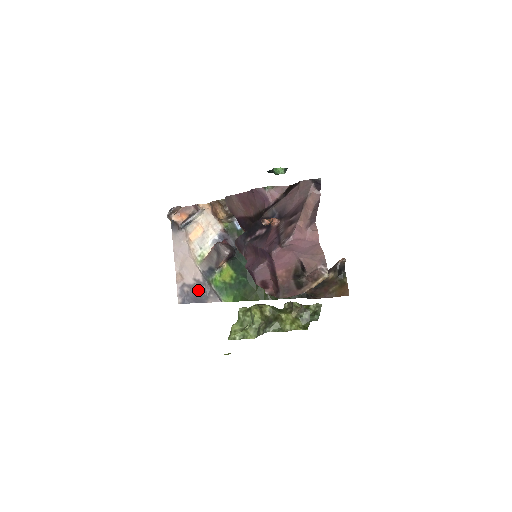
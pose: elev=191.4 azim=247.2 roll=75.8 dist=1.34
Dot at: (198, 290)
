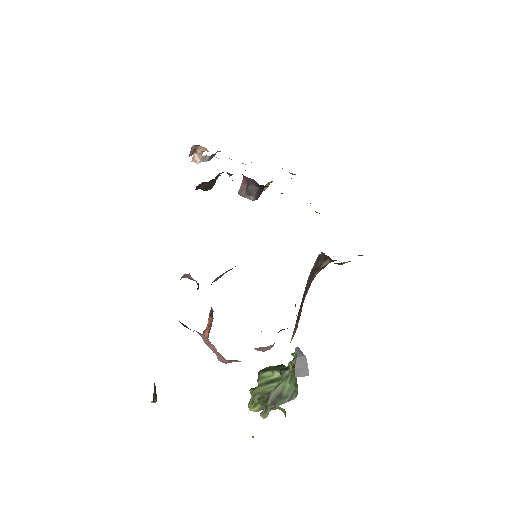
Dot at: occluded
